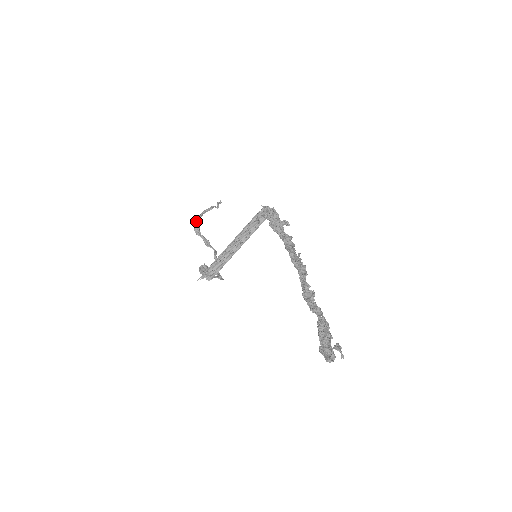
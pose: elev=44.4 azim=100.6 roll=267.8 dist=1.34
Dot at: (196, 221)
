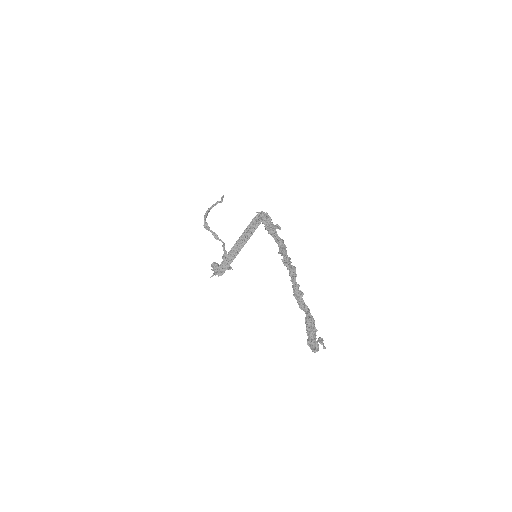
Dot at: (204, 218)
